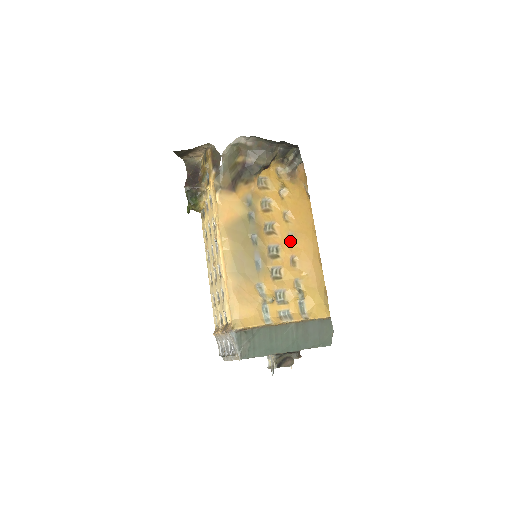
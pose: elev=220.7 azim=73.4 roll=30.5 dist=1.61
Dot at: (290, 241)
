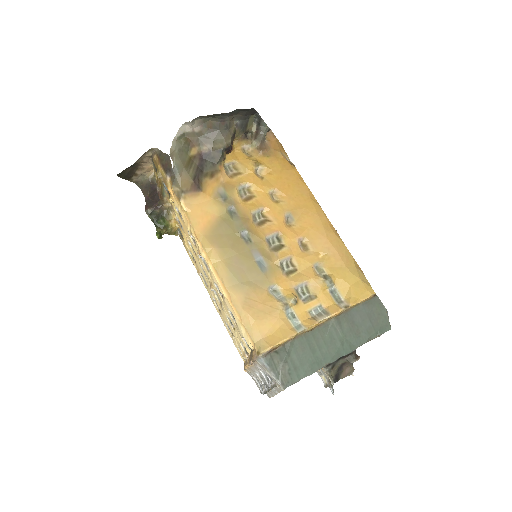
Dot at: (290, 223)
